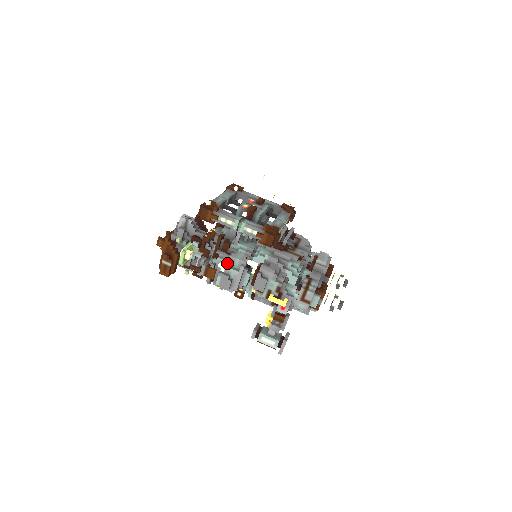
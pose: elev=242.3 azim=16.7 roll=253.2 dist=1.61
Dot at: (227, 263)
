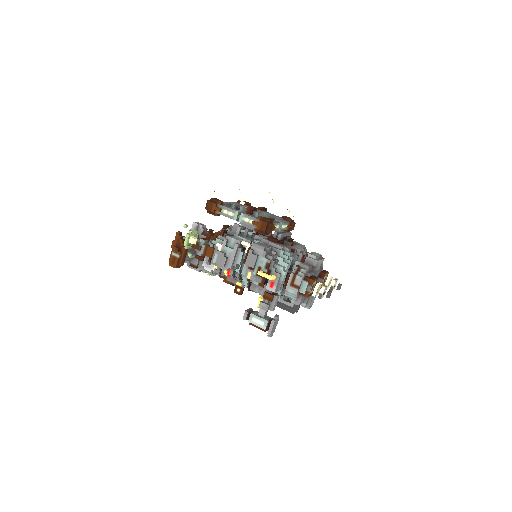
Dot at: (224, 242)
